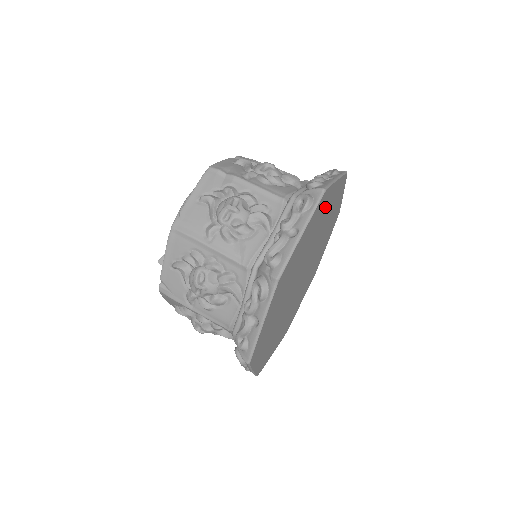
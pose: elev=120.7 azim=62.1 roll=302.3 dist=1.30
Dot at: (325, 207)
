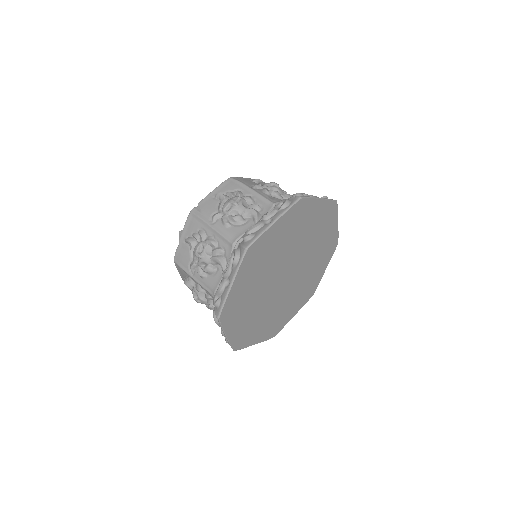
Dot at: (326, 228)
